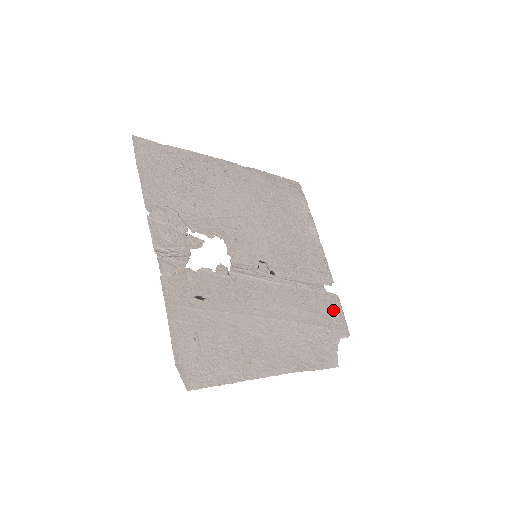
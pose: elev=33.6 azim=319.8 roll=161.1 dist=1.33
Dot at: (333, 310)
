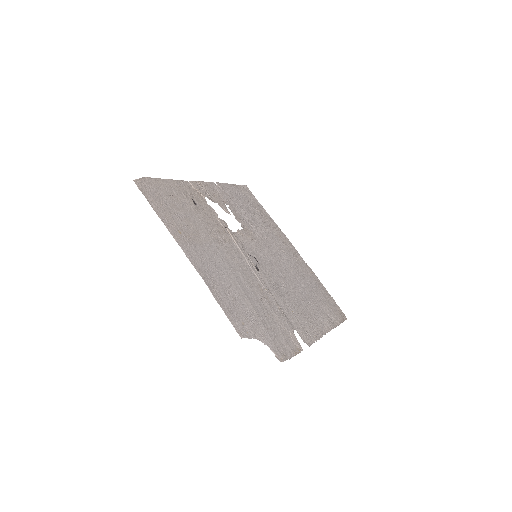
Dot at: (285, 340)
